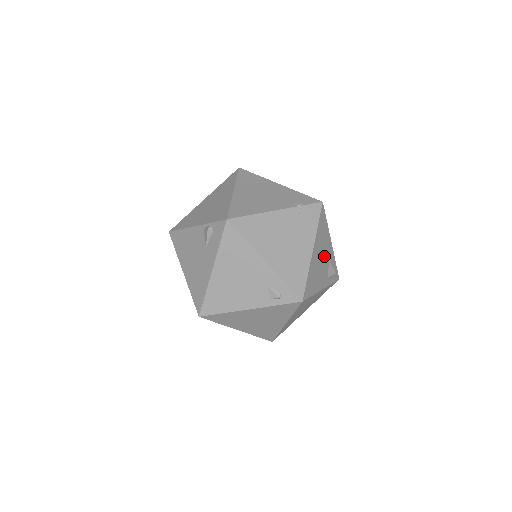
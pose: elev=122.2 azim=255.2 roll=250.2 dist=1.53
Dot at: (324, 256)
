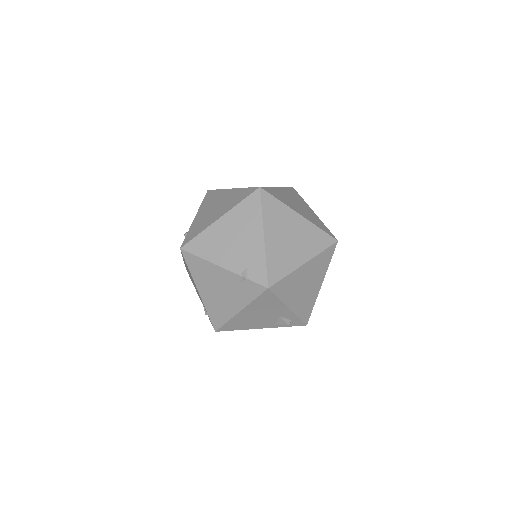
Dot at: (268, 314)
